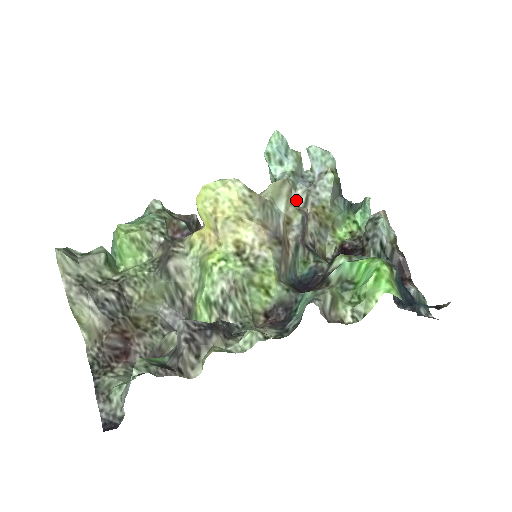
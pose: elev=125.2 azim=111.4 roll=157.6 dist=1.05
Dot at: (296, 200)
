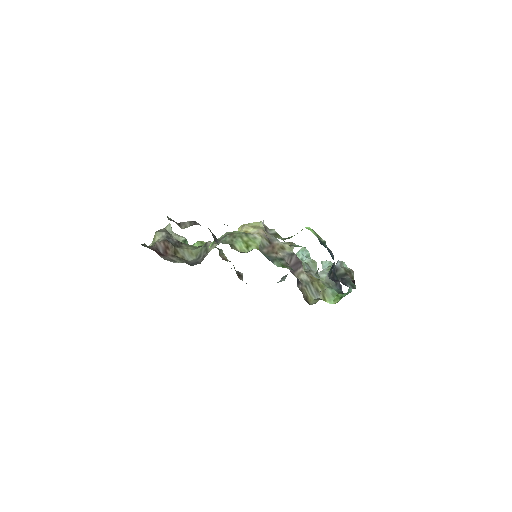
Dot at: occluded
